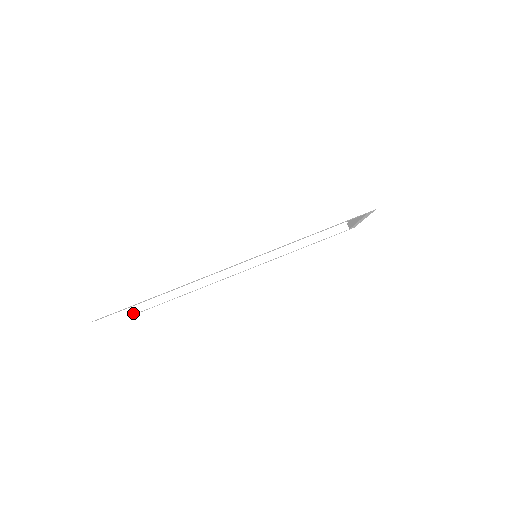
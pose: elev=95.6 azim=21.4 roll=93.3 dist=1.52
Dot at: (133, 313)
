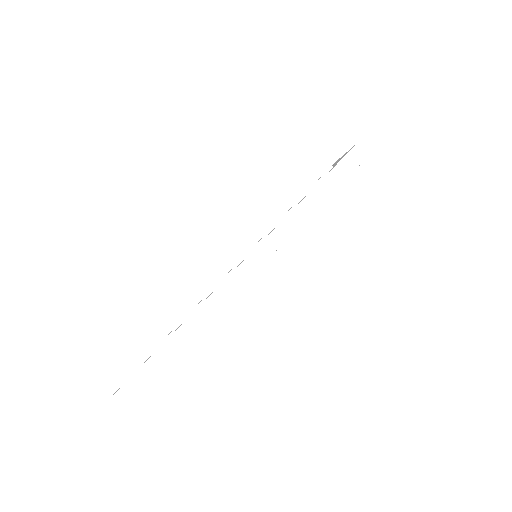
Dot at: occluded
